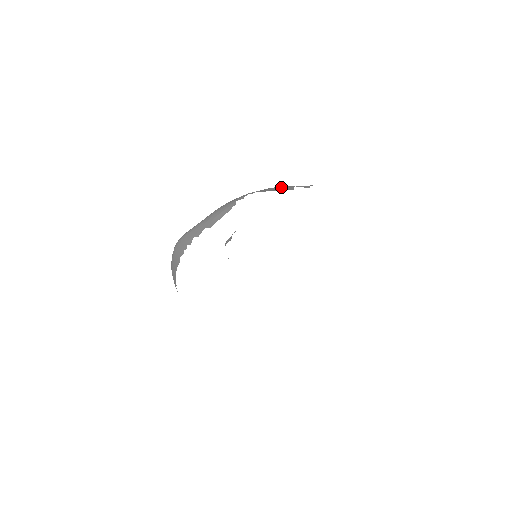
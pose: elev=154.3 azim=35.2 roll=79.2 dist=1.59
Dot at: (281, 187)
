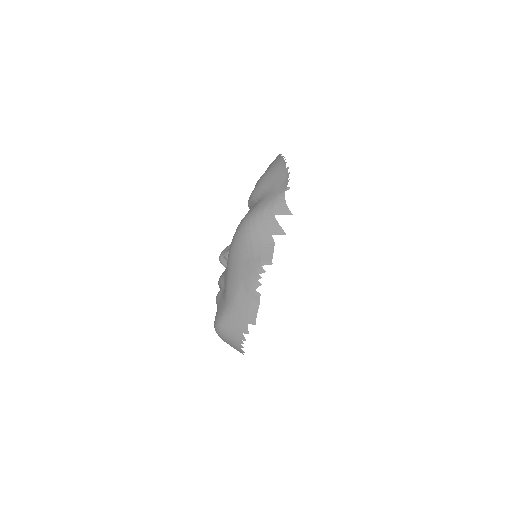
Dot at: (264, 226)
